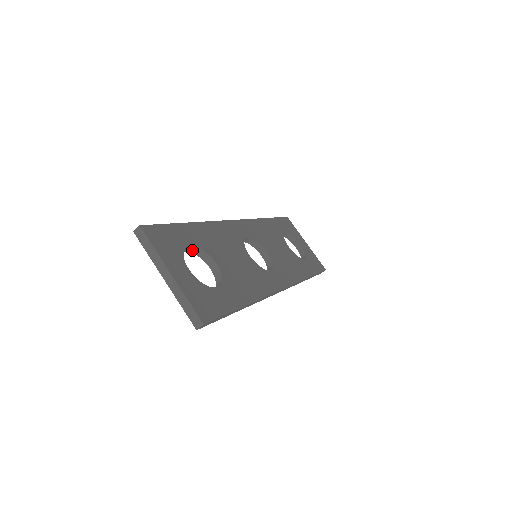
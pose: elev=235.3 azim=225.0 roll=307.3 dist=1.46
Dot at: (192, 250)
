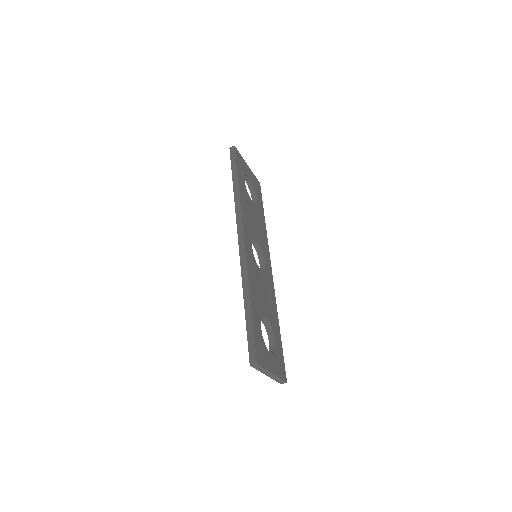
Dot at: occluded
